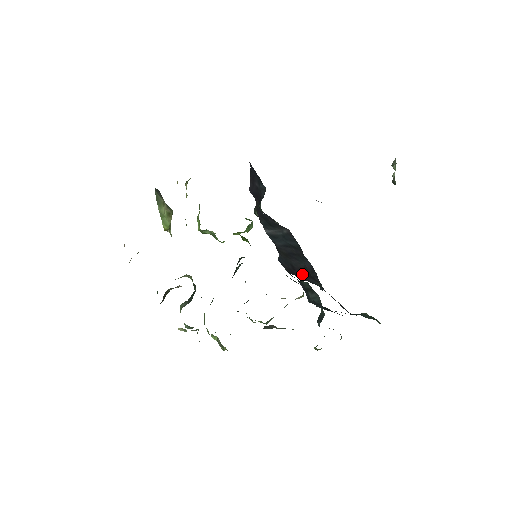
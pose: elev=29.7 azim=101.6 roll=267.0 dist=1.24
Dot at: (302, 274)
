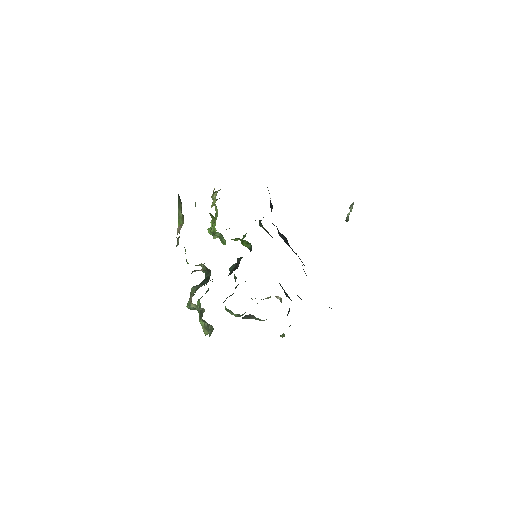
Dot at: occluded
